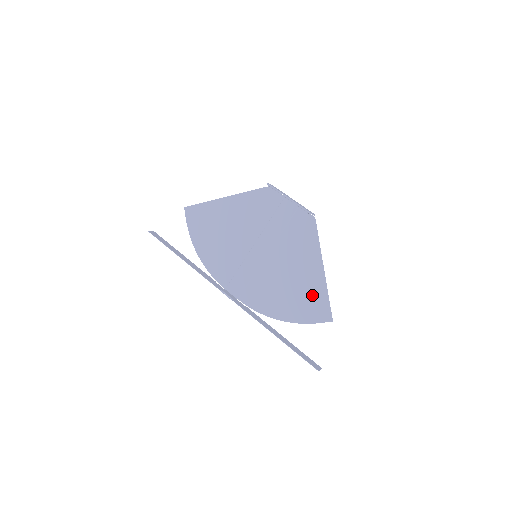
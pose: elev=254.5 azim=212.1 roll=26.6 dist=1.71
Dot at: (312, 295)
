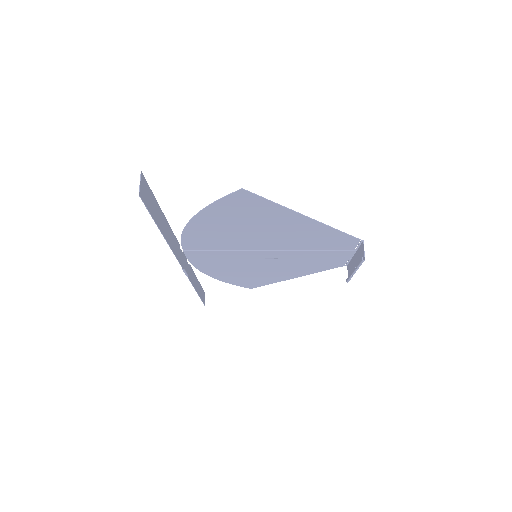
Dot at: (260, 280)
